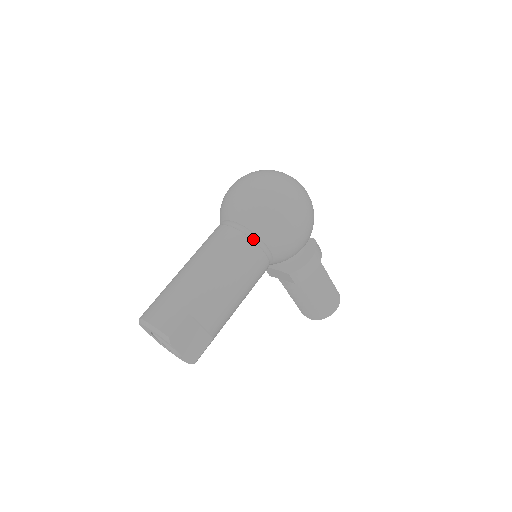
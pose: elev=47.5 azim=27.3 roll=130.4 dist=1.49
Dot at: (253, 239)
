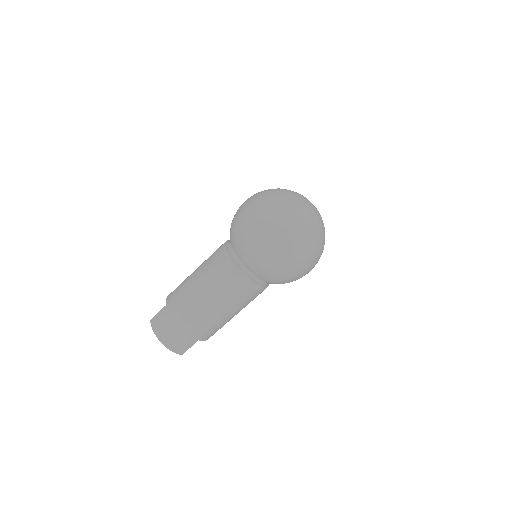
Dot at: (262, 283)
